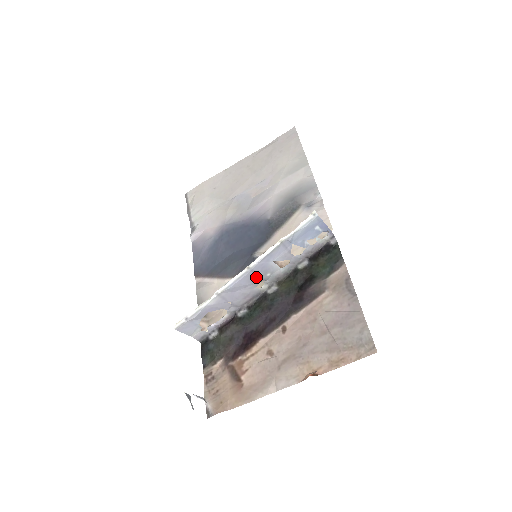
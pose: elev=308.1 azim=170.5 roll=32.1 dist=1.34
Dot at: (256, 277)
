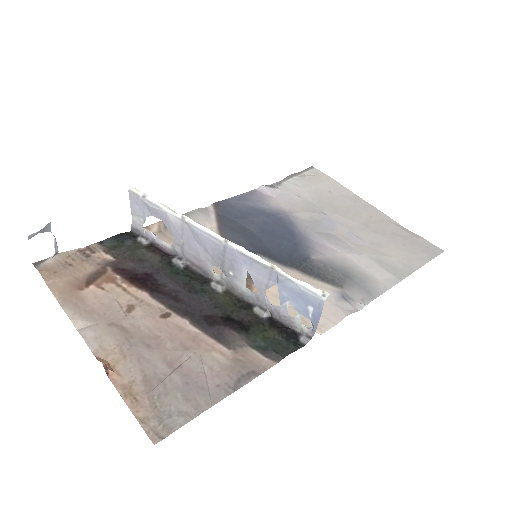
Dot at: (222, 258)
